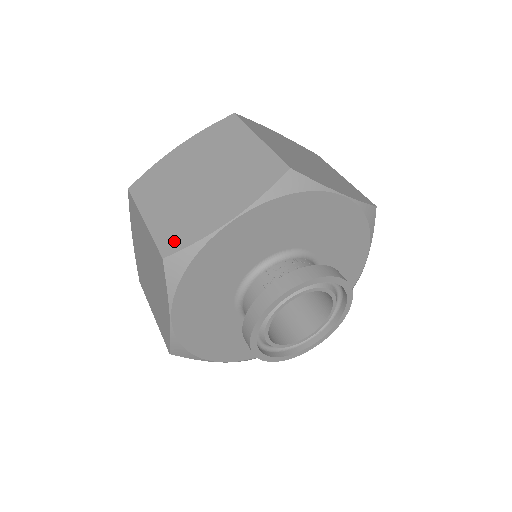
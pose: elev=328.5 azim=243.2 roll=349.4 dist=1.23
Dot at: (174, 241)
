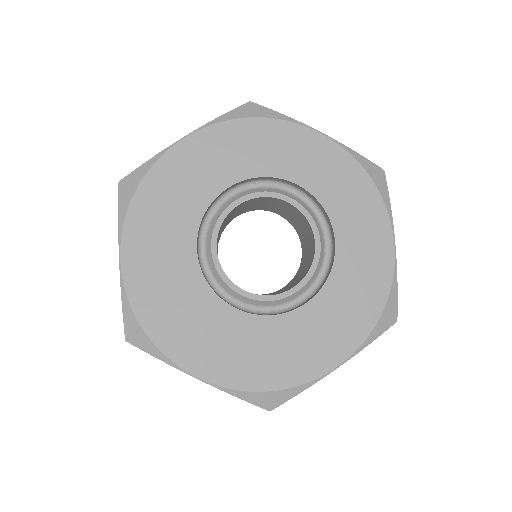
Dot at: occluded
